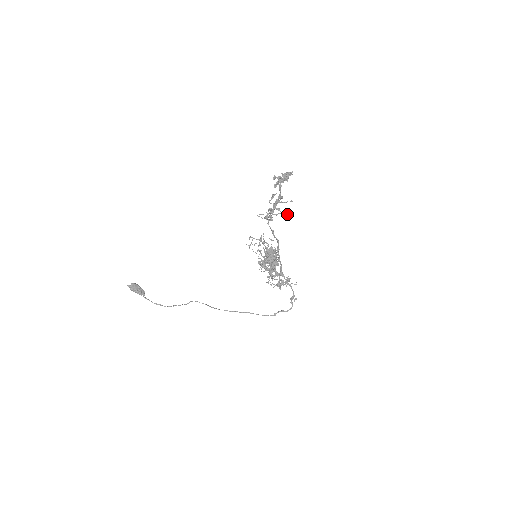
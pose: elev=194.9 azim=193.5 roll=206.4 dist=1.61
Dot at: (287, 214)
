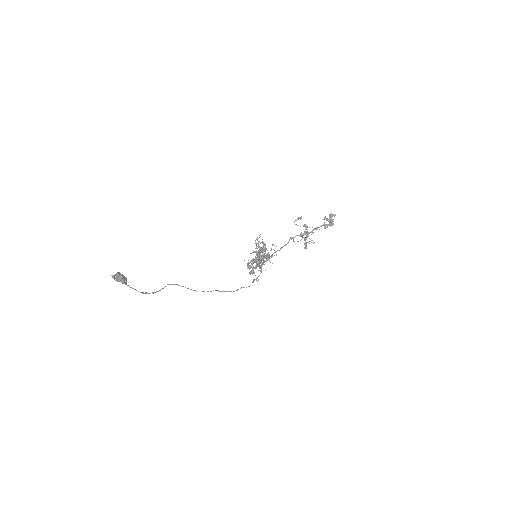
Dot at: (309, 238)
